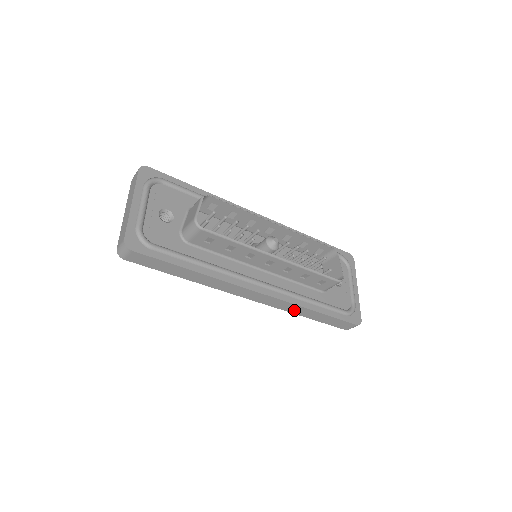
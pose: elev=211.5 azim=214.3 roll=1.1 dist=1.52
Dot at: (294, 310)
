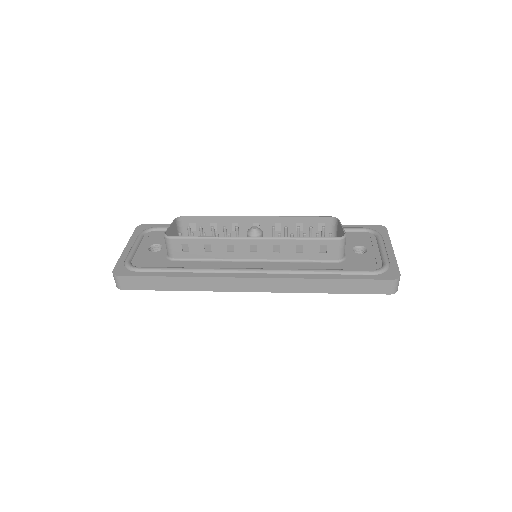
Dot at: (305, 288)
